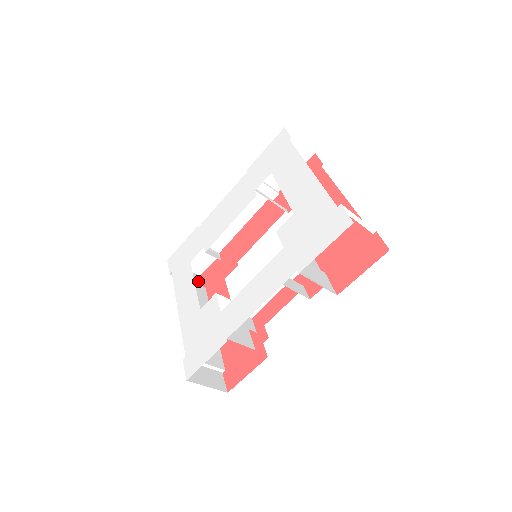
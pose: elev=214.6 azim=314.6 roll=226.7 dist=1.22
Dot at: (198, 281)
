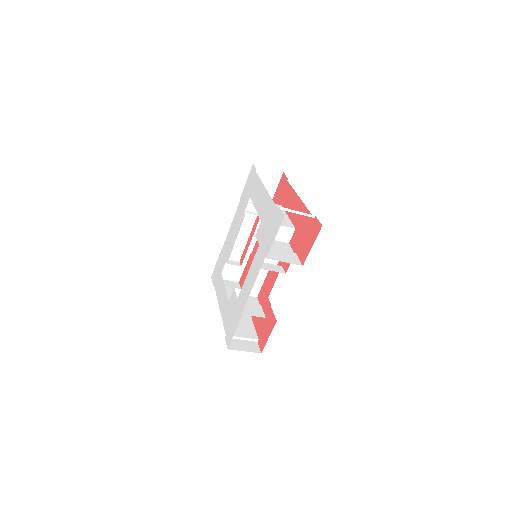
Dot at: (237, 286)
